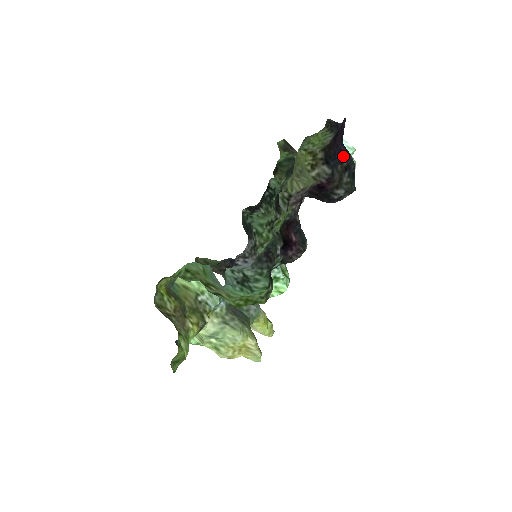
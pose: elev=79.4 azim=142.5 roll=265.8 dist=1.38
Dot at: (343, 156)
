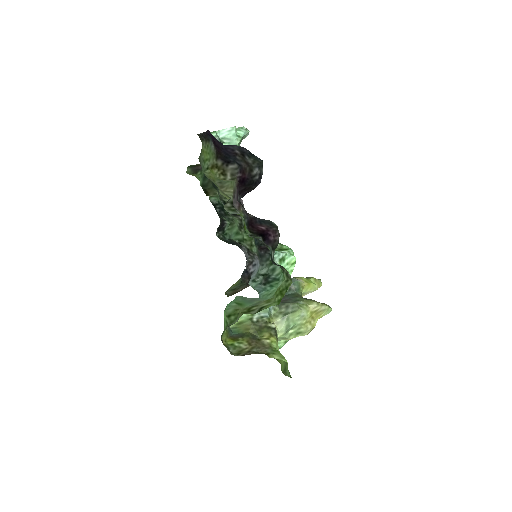
Dot at: (232, 150)
